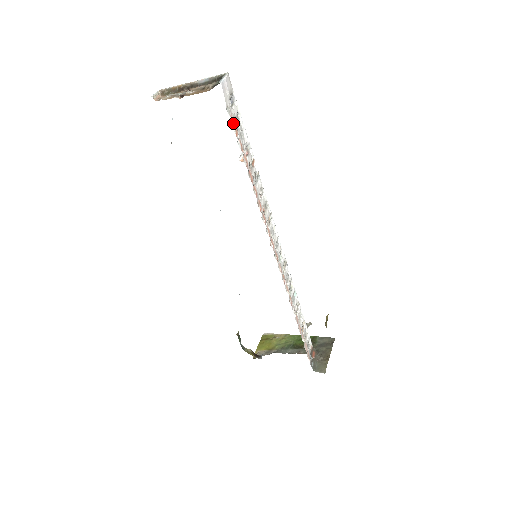
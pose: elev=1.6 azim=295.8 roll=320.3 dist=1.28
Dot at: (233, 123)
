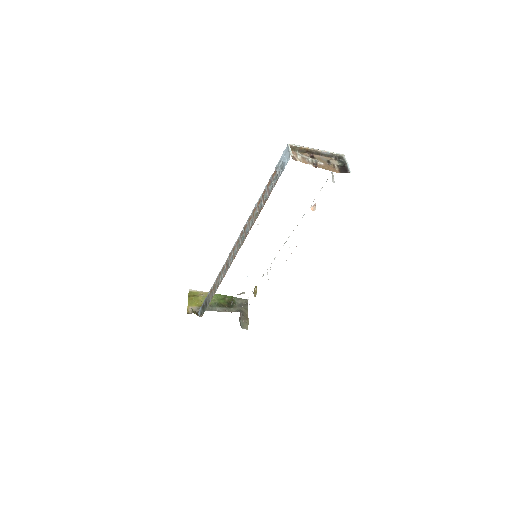
Dot at: occluded
